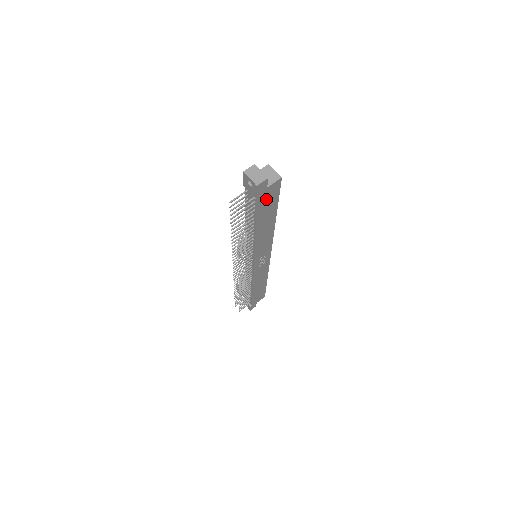
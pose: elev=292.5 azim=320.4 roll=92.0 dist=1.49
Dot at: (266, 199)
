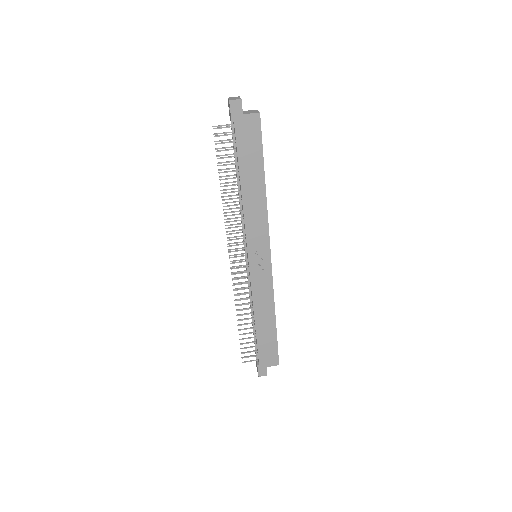
Dot at: (245, 135)
